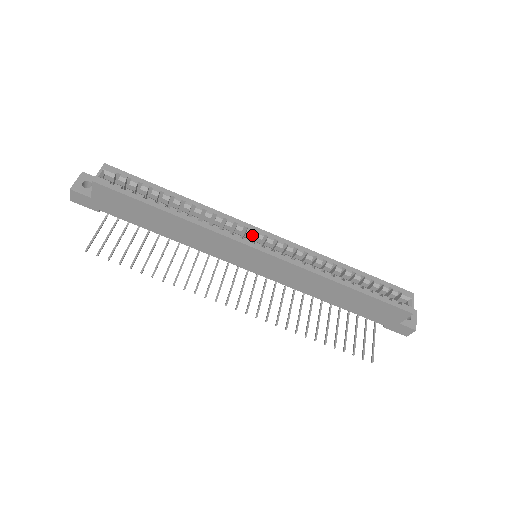
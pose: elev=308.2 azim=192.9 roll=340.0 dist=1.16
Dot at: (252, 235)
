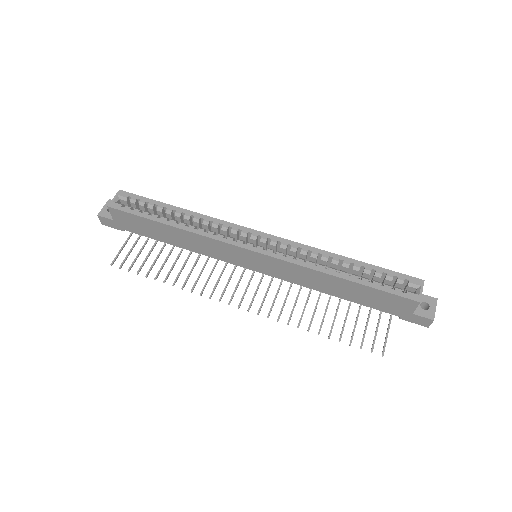
Dot at: (249, 237)
